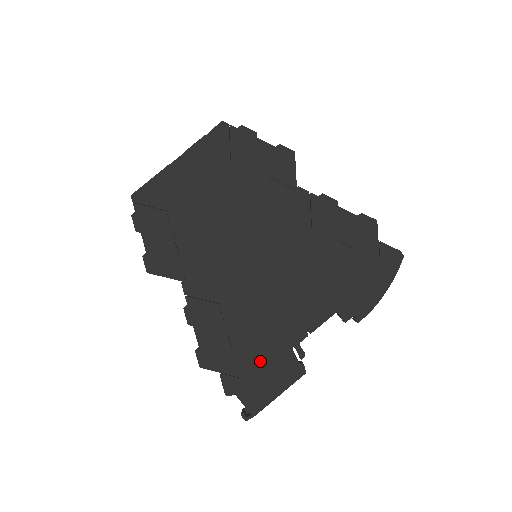
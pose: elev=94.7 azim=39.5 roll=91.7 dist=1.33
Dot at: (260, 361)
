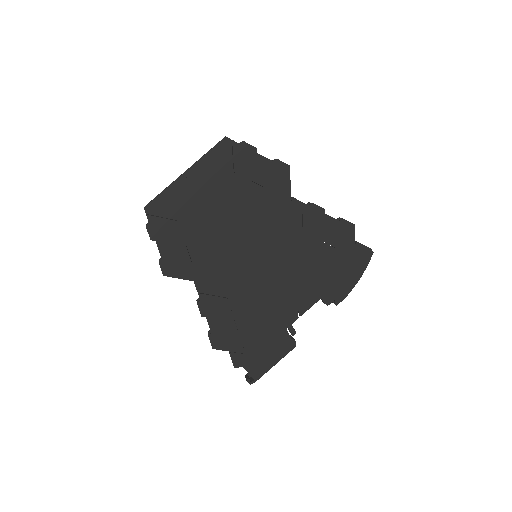
Dot at: (261, 340)
